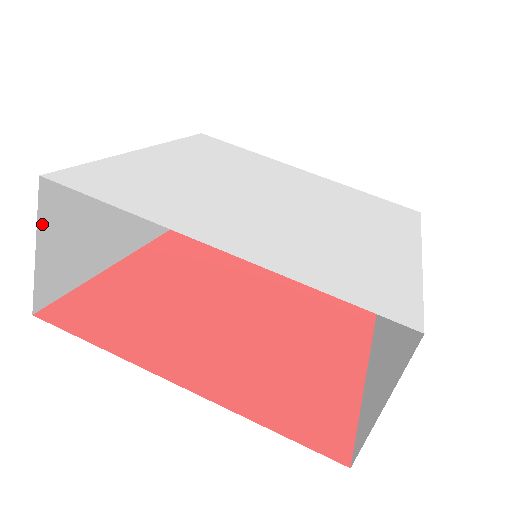
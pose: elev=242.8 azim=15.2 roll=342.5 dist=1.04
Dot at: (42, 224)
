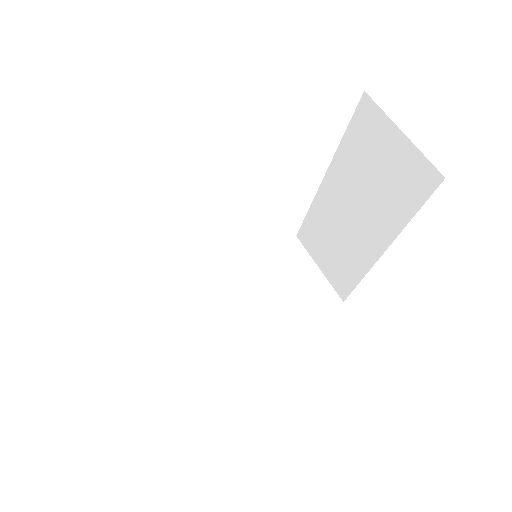
Dot at: occluded
